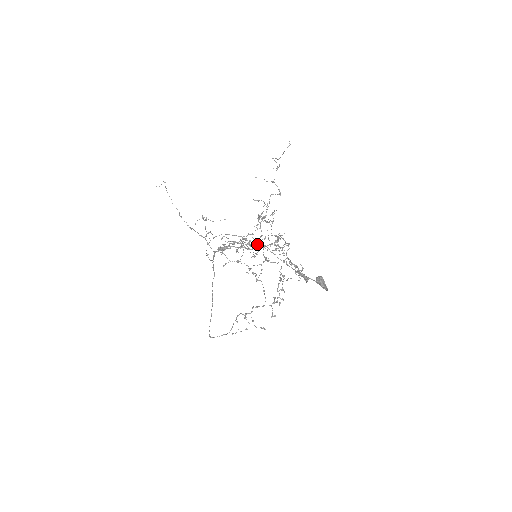
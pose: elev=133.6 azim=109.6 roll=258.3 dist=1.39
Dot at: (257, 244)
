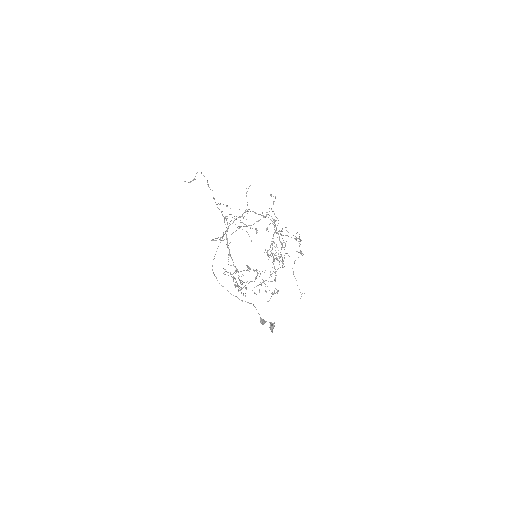
Dot at: occluded
